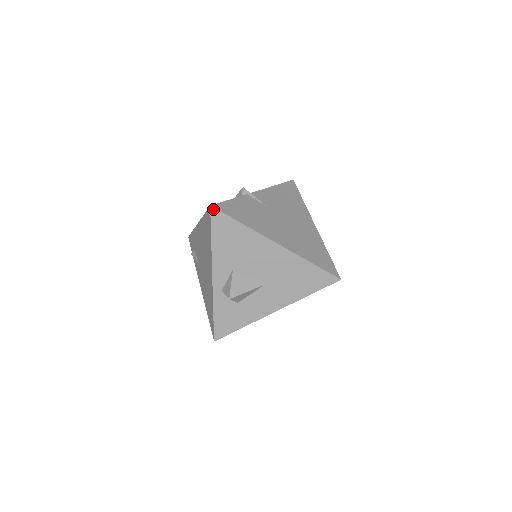
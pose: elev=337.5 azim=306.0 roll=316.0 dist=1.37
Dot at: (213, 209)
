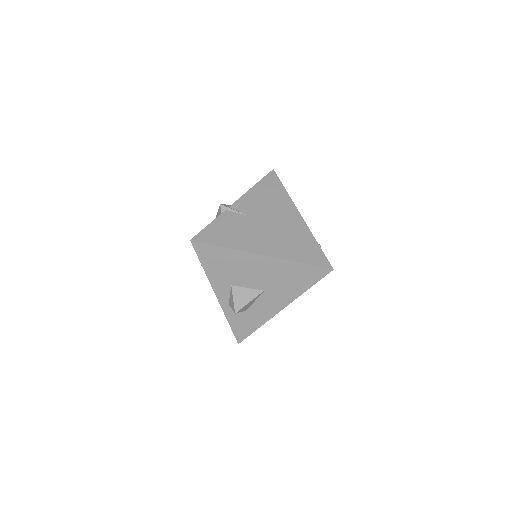
Dot at: (194, 242)
